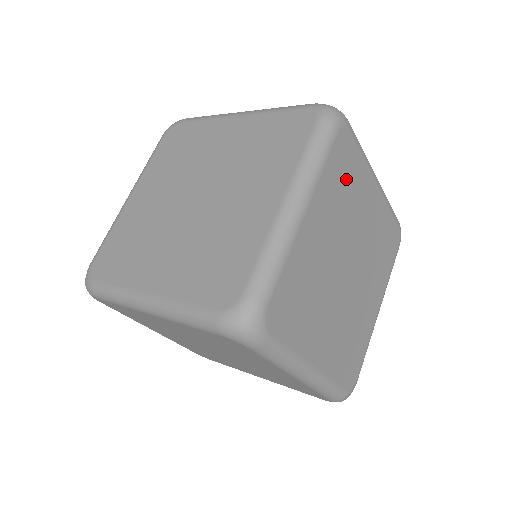
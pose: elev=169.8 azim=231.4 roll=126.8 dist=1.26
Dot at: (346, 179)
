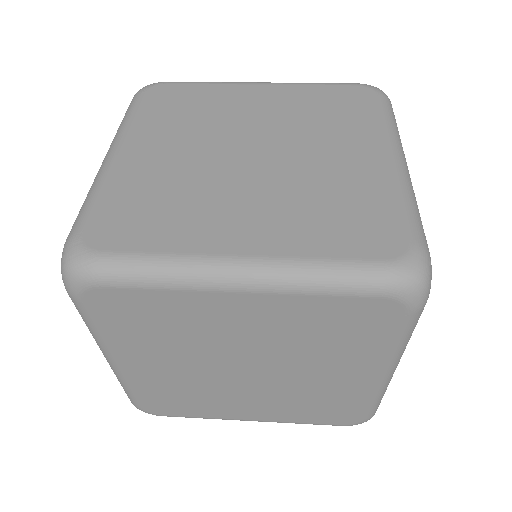
Dot at: occluded
